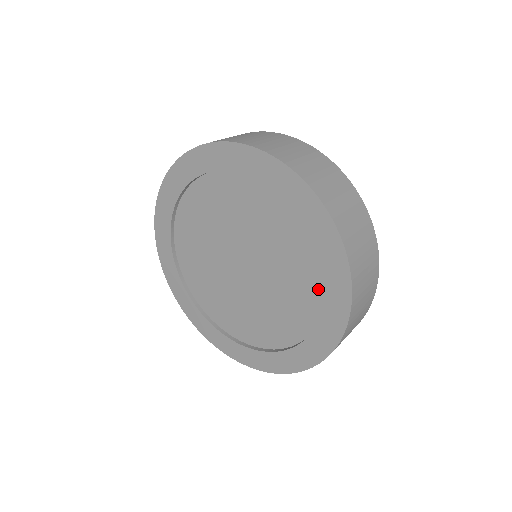
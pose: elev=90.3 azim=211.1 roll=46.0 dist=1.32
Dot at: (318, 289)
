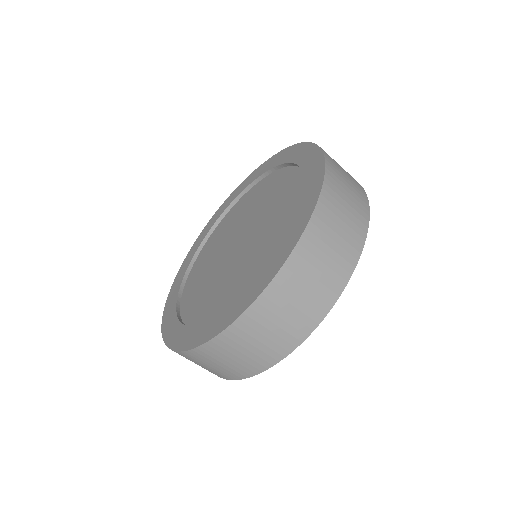
Dot at: occluded
